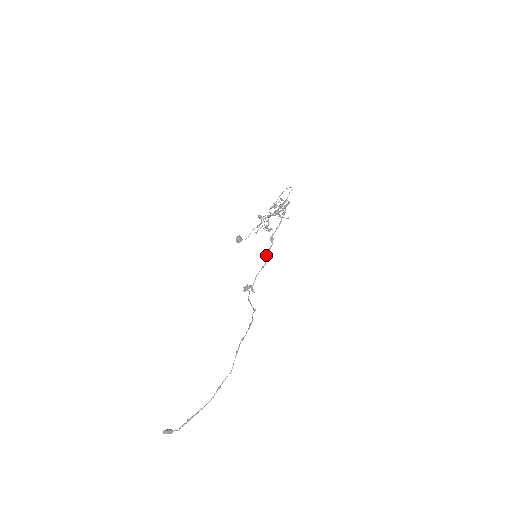
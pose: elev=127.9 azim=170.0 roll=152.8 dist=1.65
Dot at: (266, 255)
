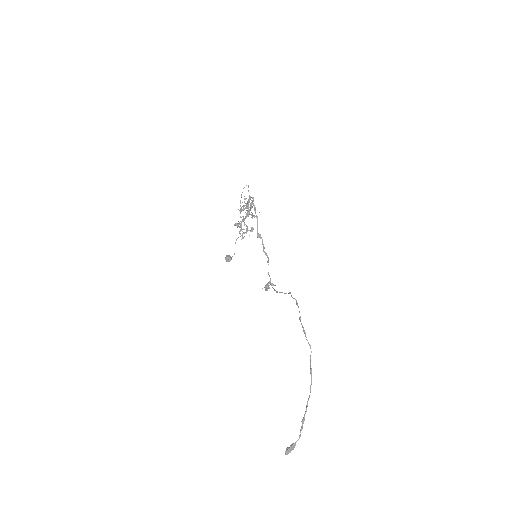
Dot at: (263, 251)
